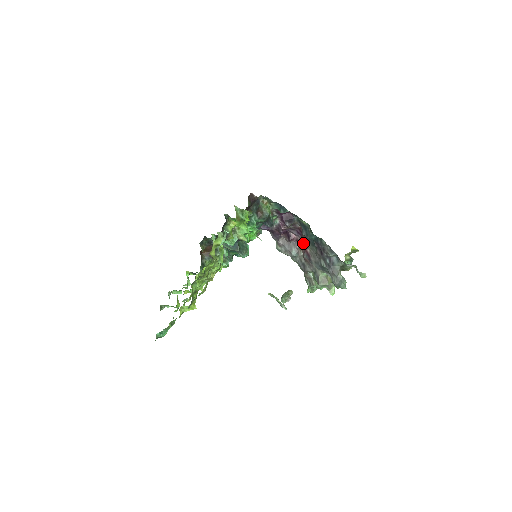
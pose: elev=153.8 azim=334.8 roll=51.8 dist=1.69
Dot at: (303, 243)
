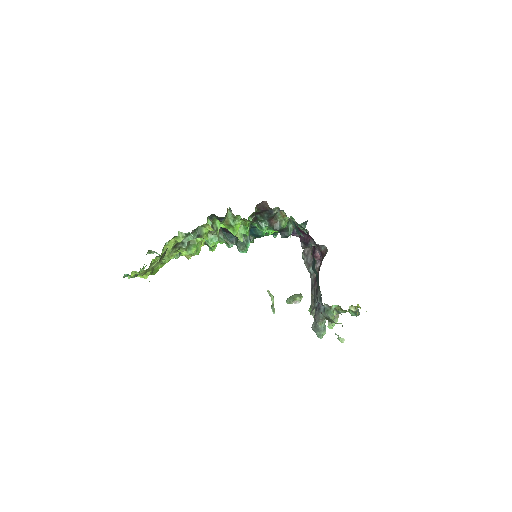
Dot at: occluded
